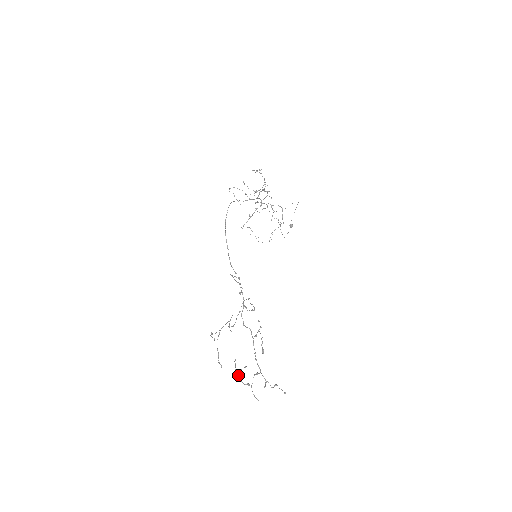
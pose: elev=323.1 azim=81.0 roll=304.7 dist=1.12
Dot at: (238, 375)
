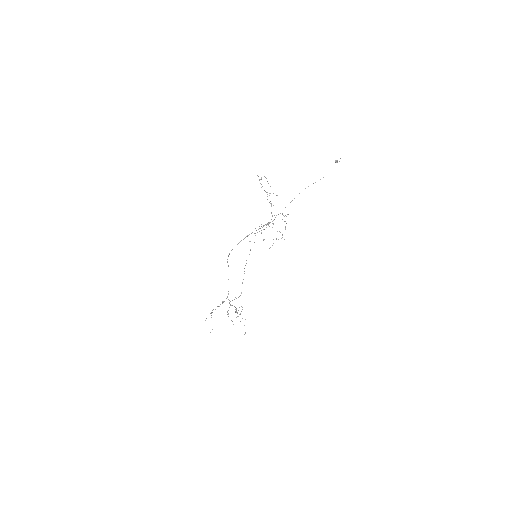
Dot at: (228, 314)
